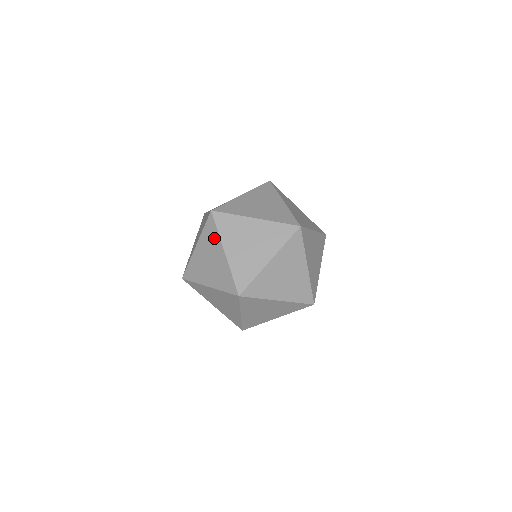
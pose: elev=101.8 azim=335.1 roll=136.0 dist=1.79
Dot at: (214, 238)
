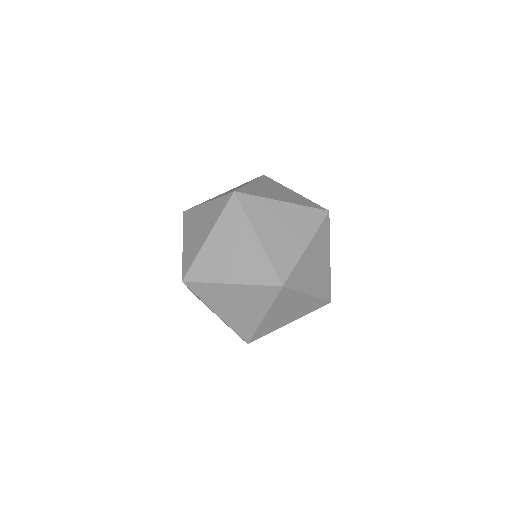
Dot at: (215, 215)
